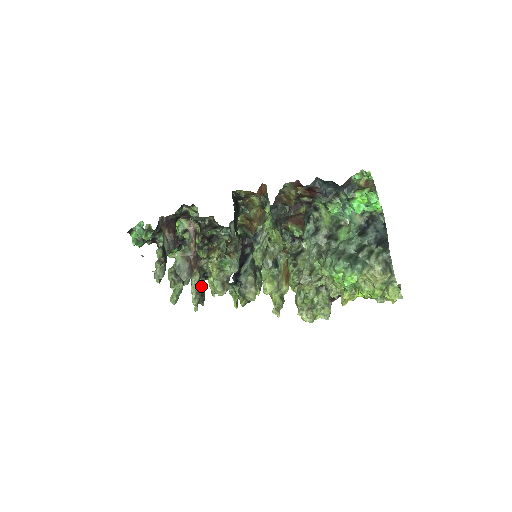
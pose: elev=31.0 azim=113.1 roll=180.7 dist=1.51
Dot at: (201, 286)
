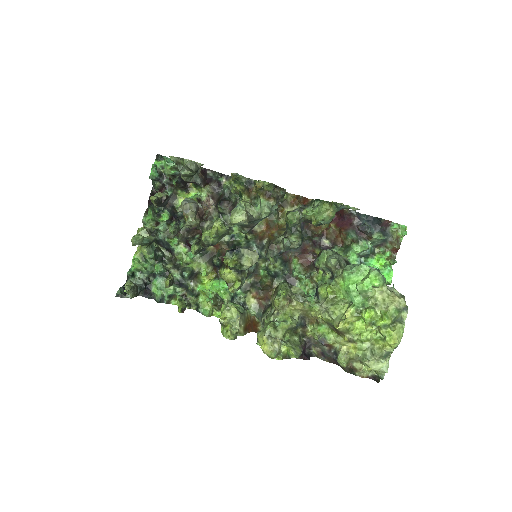
Dot at: (140, 286)
